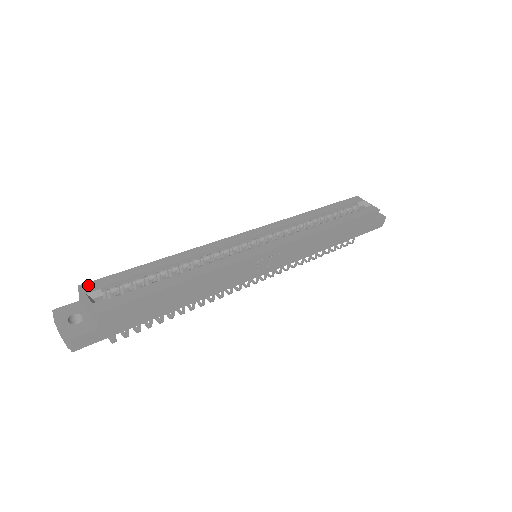
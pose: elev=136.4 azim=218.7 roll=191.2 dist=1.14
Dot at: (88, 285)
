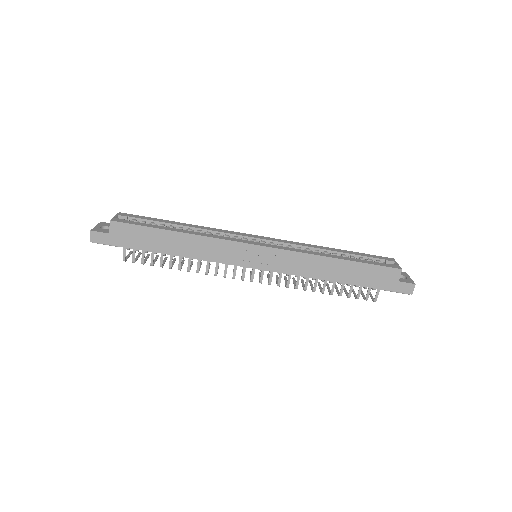
Dot at: (124, 214)
